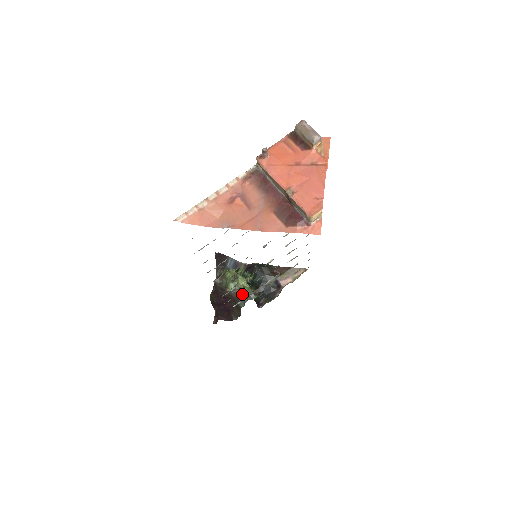
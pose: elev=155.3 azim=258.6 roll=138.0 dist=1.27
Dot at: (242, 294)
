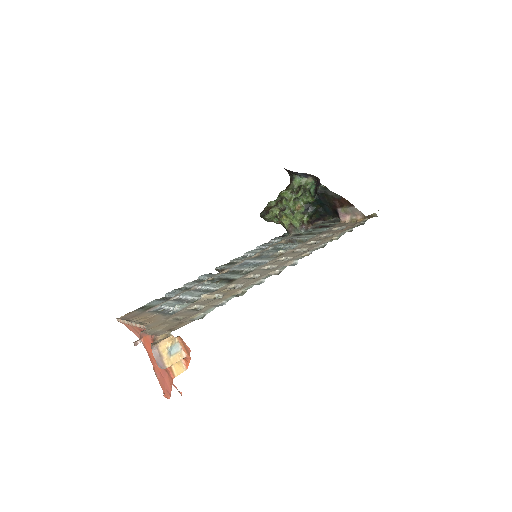
Dot at: (286, 228)
